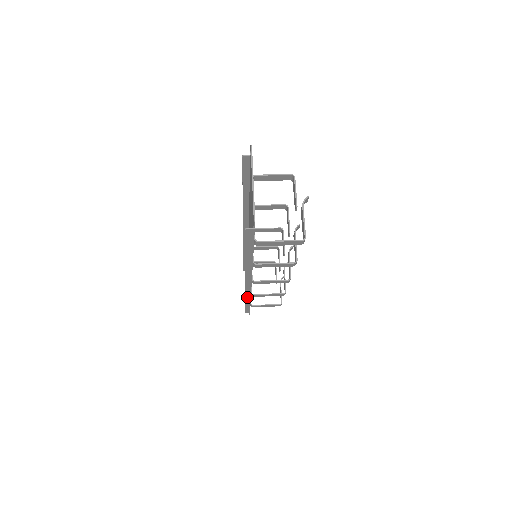
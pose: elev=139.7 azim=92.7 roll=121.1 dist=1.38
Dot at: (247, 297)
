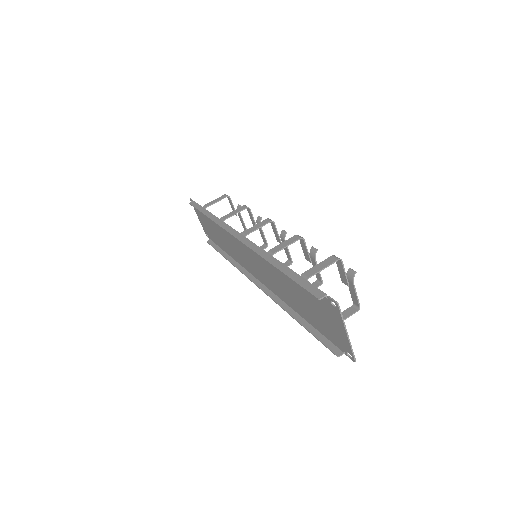
Dot at: (235, 264)
